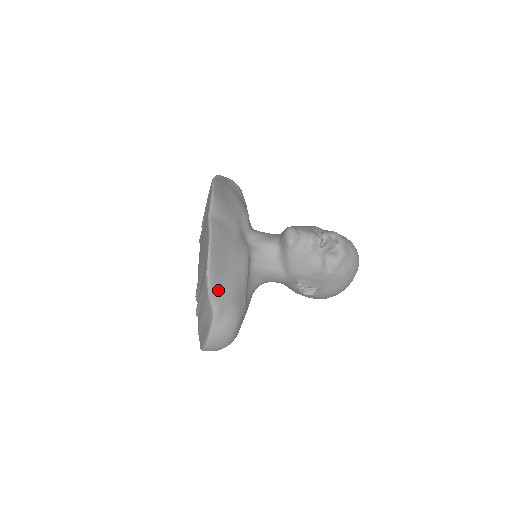
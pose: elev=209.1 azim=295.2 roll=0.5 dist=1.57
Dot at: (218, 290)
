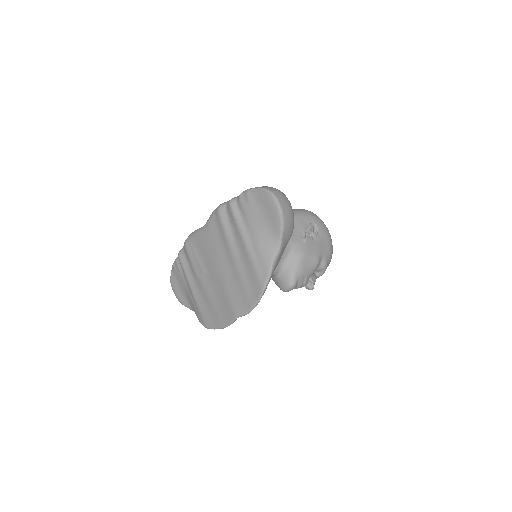
Dot at: occluded
